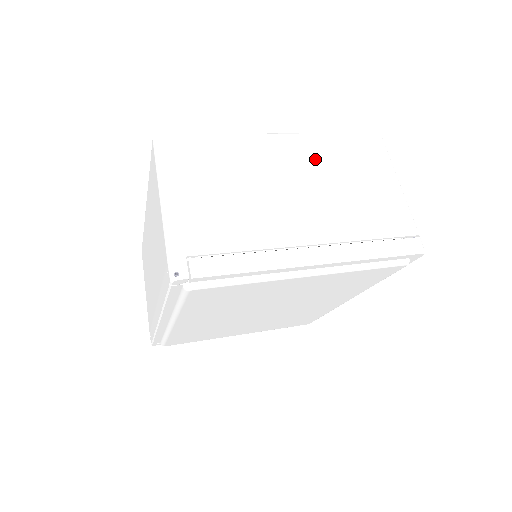
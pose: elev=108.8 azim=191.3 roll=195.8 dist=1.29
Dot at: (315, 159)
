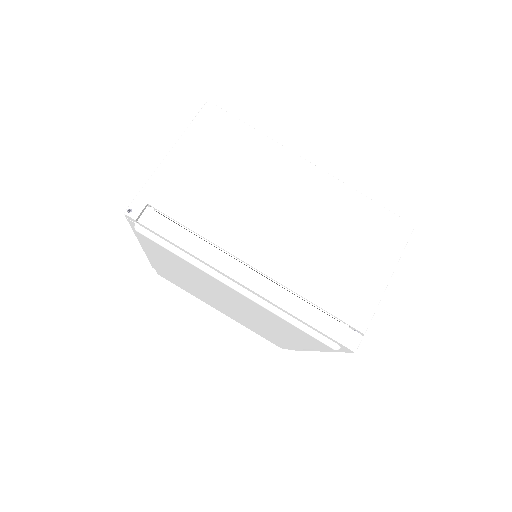
Dot at: (325, 205)
